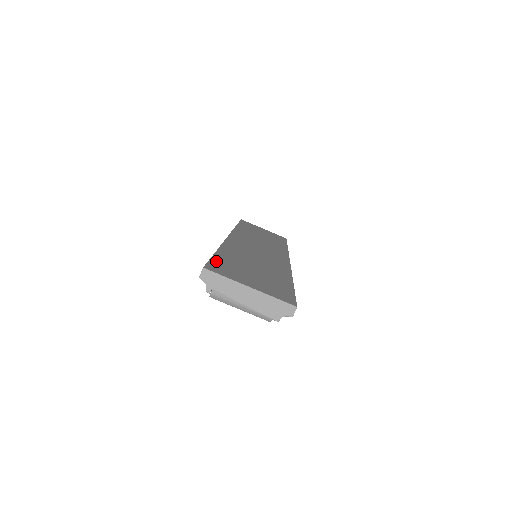
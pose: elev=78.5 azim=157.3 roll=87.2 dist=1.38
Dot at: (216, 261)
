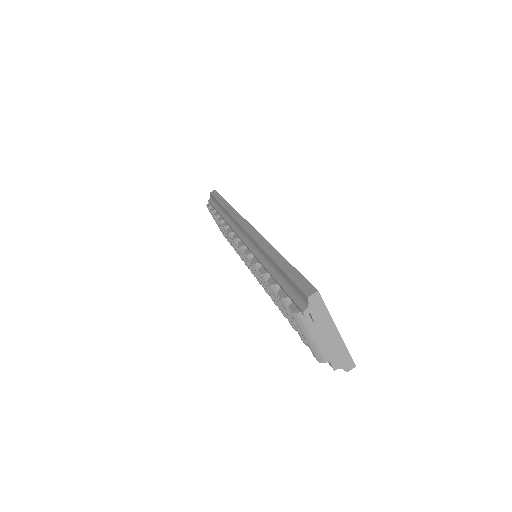
Dot at: occluded
